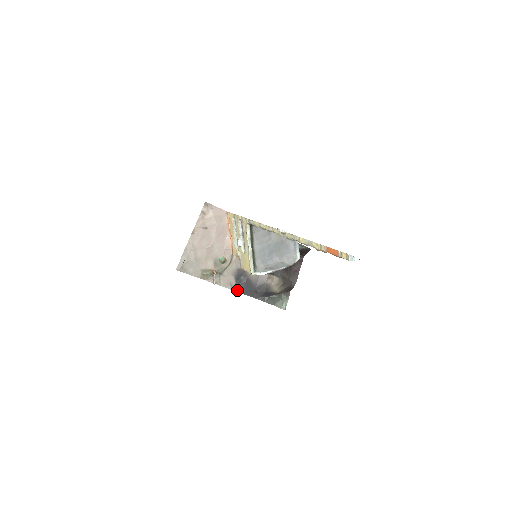
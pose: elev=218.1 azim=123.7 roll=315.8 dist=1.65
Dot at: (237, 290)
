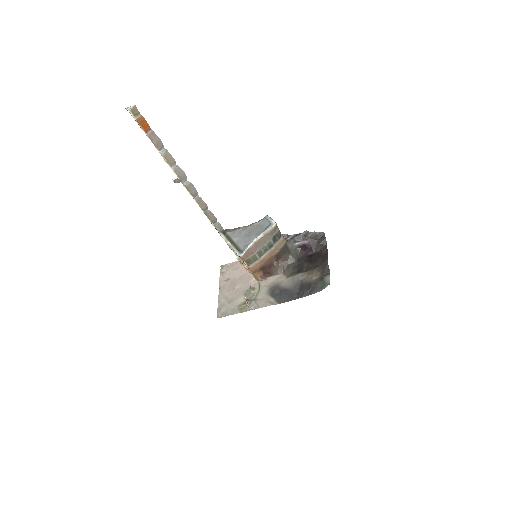
Dot at: (278, 303)
